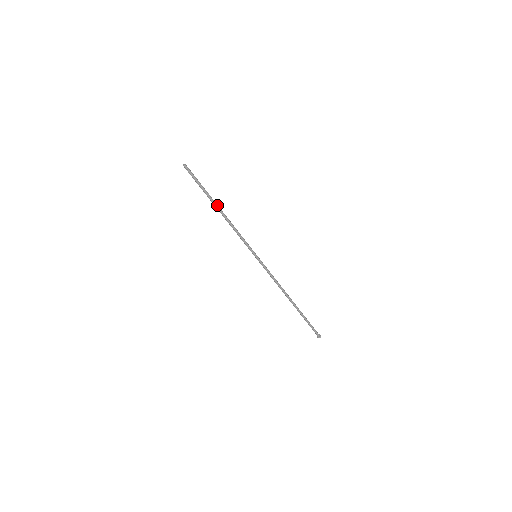
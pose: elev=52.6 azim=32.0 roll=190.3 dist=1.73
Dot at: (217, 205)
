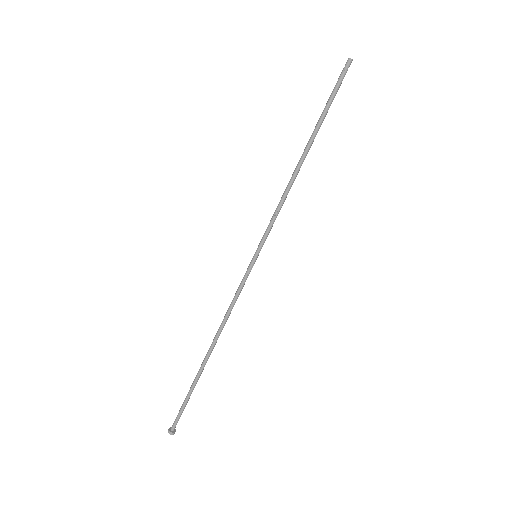
Dot at: (310, 147)
